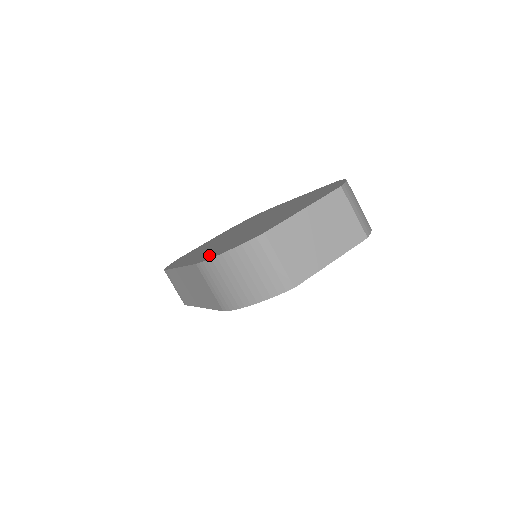
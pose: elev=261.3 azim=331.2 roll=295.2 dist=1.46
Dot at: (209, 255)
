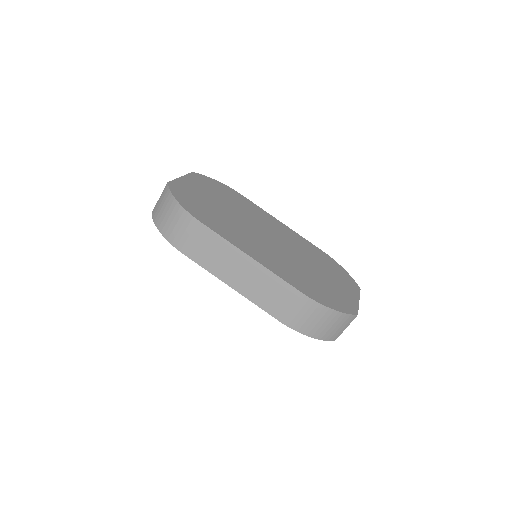
Dot at: (305, 287)
